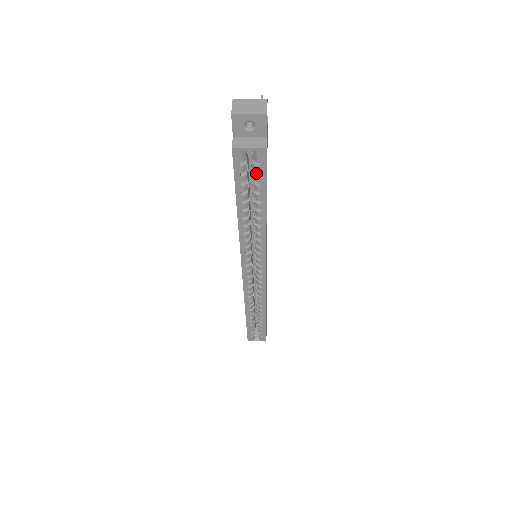
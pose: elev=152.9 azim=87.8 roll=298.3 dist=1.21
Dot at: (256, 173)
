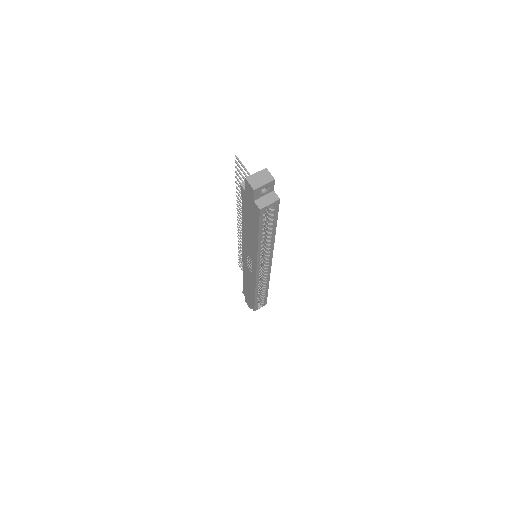
Dot at: (270, 214)
